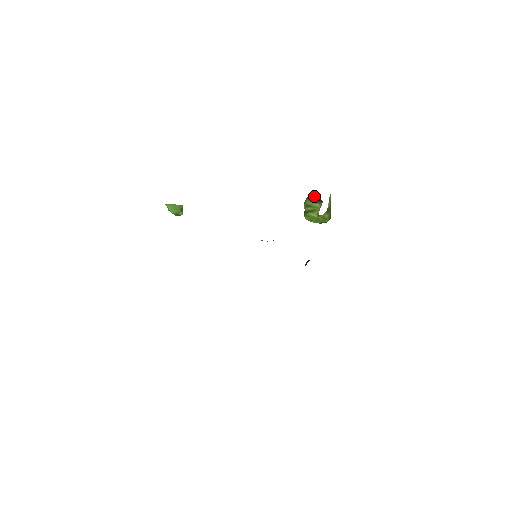
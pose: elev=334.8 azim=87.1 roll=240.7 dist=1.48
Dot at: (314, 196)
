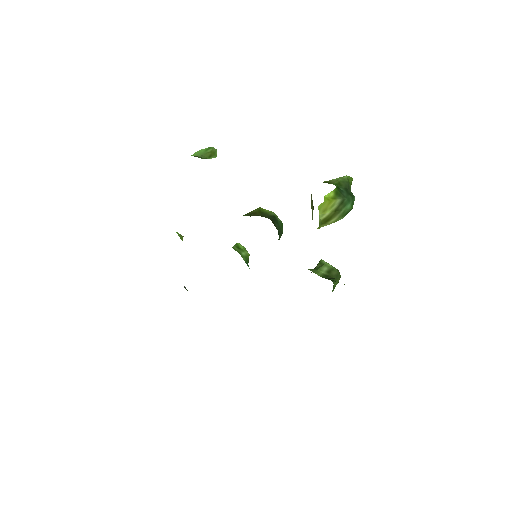
Dot at: occluded
